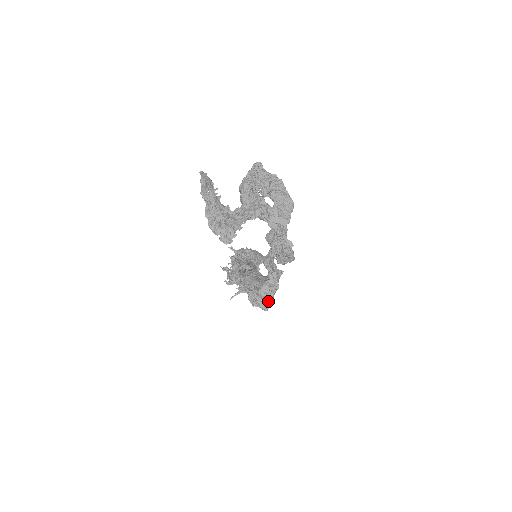
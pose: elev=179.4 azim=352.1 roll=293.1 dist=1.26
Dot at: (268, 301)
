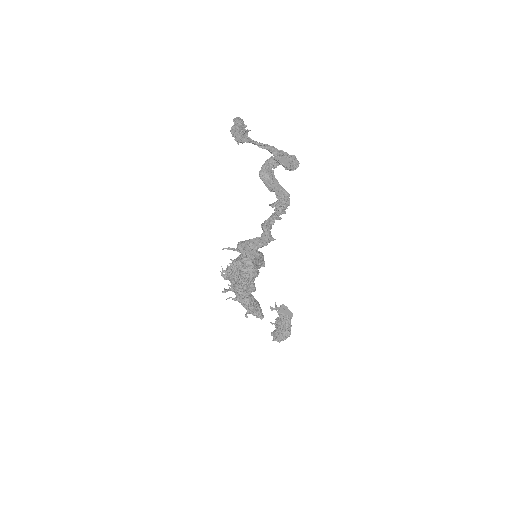
Dot at: (254, 253)
